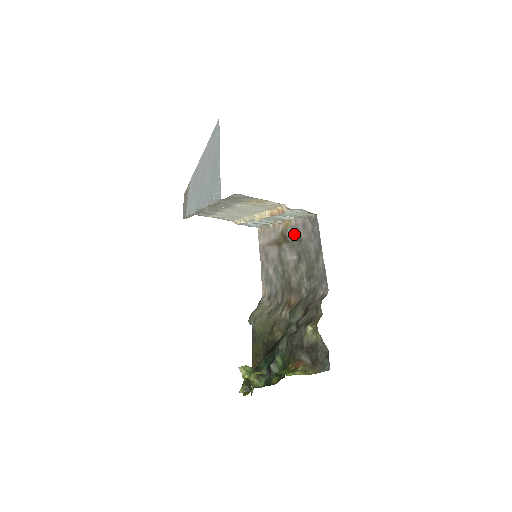
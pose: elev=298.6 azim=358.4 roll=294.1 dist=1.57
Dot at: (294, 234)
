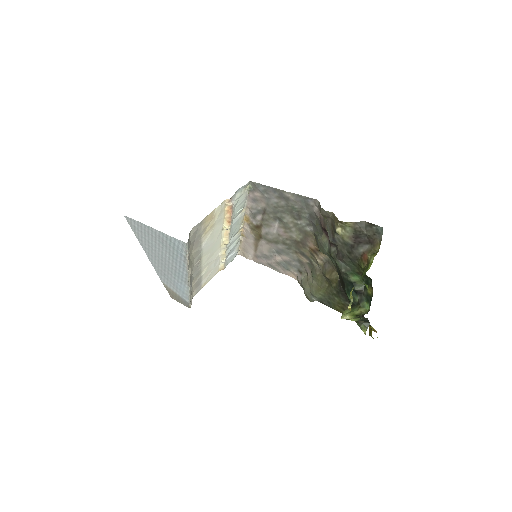
Dot at: (257, 215)
